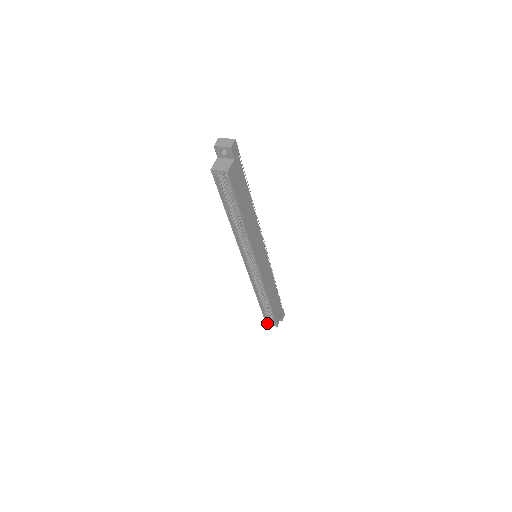
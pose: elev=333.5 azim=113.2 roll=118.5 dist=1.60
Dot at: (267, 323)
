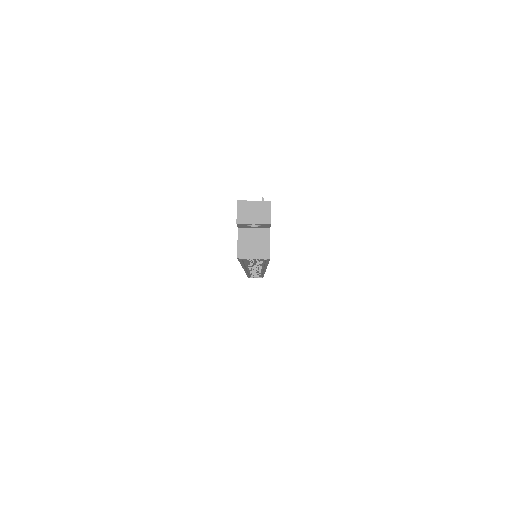
Dot at: occluded
